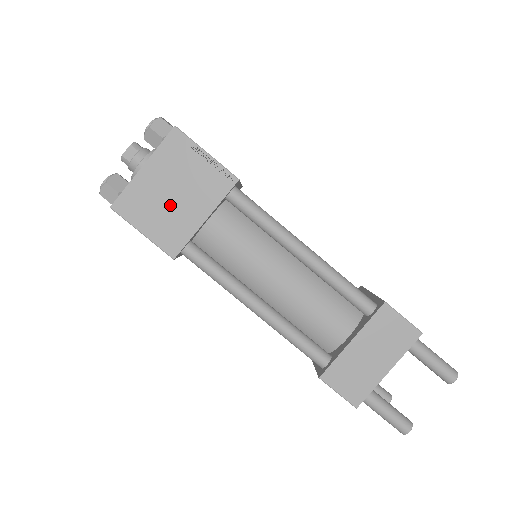
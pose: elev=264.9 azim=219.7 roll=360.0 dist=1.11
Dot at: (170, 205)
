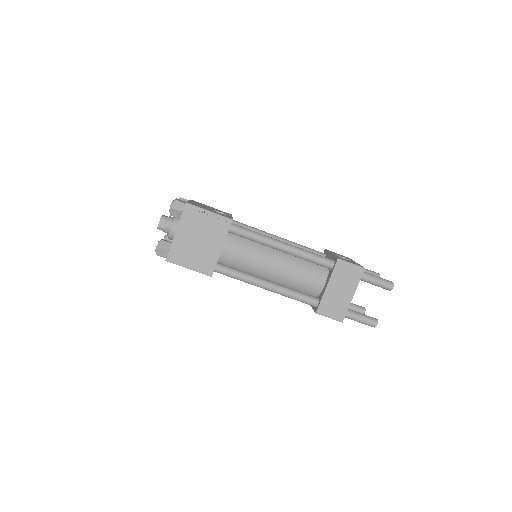
Dot at: (199, 247)
